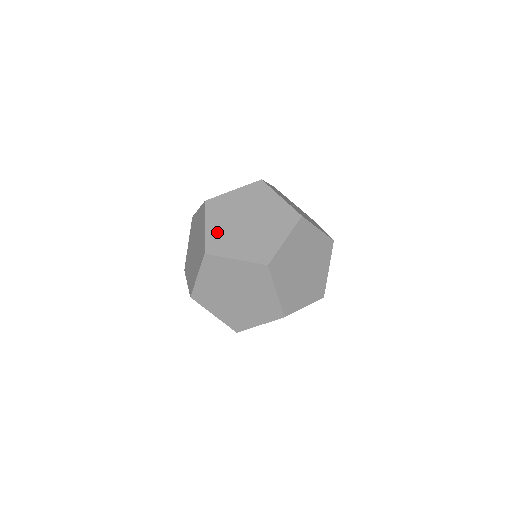
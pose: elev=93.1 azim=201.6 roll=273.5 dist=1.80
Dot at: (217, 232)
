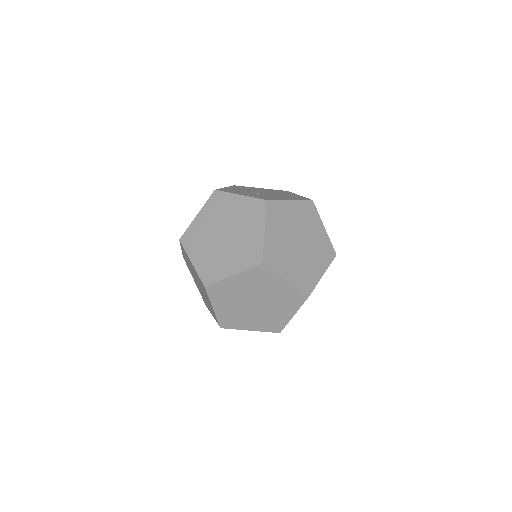
Dot at: (204, 261)
